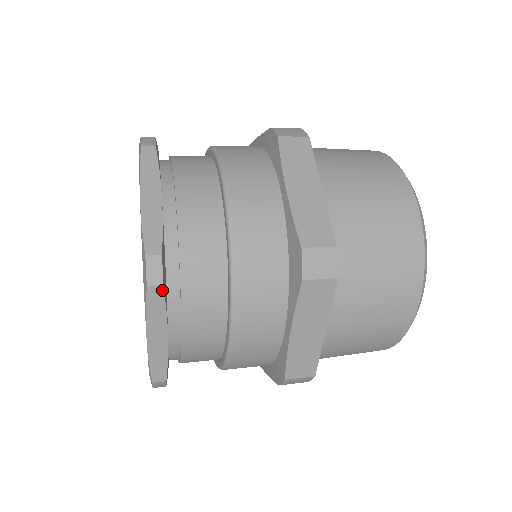
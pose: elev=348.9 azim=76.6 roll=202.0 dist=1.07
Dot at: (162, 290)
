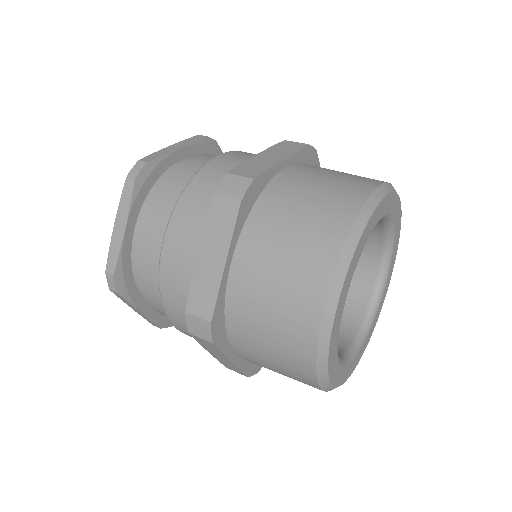
Dot at: (119, 294)
